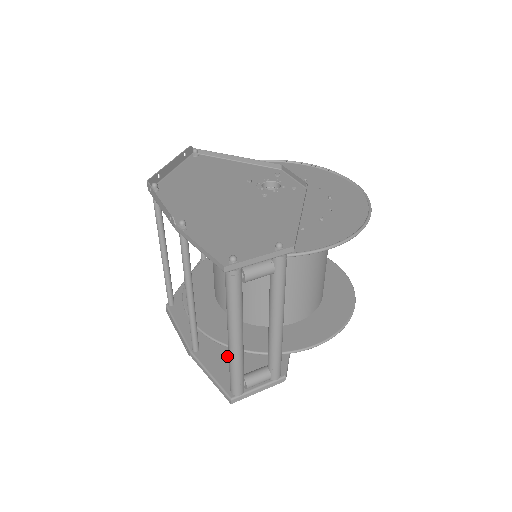
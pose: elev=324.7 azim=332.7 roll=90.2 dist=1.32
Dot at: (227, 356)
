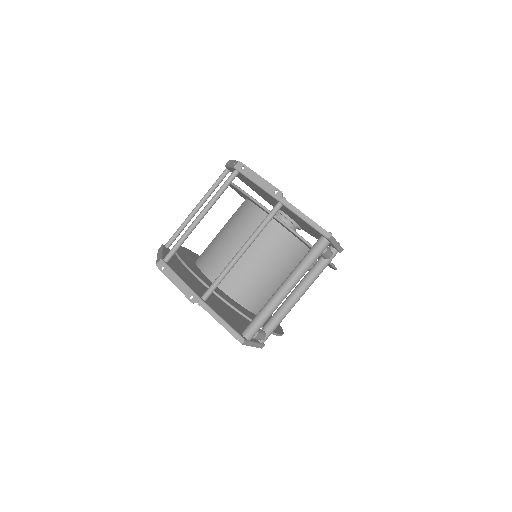
Dot at: (225, 314)
